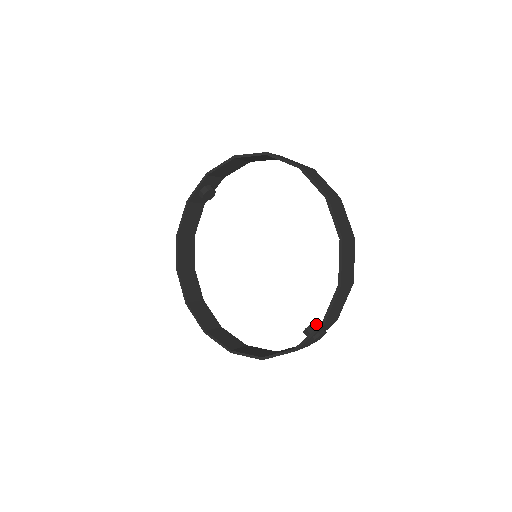
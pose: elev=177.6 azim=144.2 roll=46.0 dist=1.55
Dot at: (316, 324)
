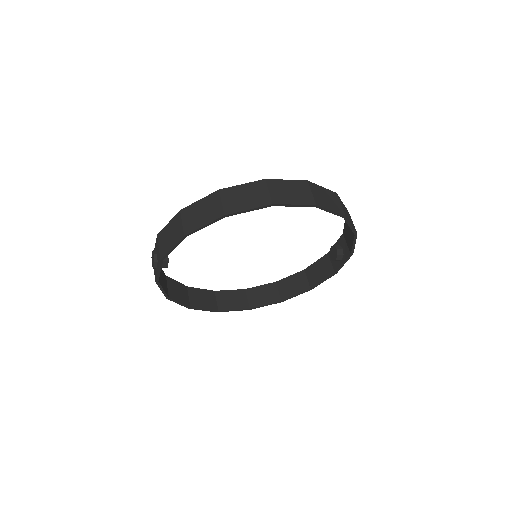
Dot at: (339, 252)
